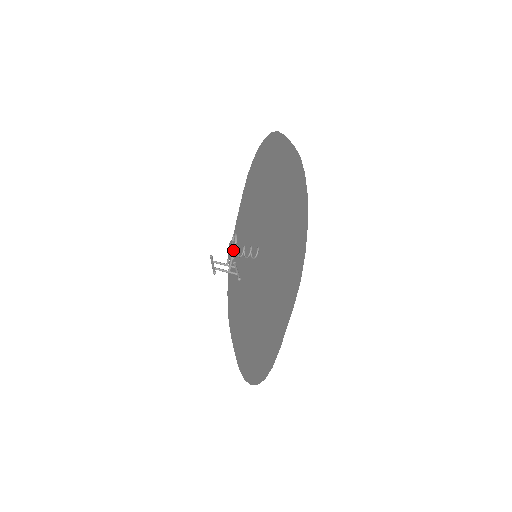
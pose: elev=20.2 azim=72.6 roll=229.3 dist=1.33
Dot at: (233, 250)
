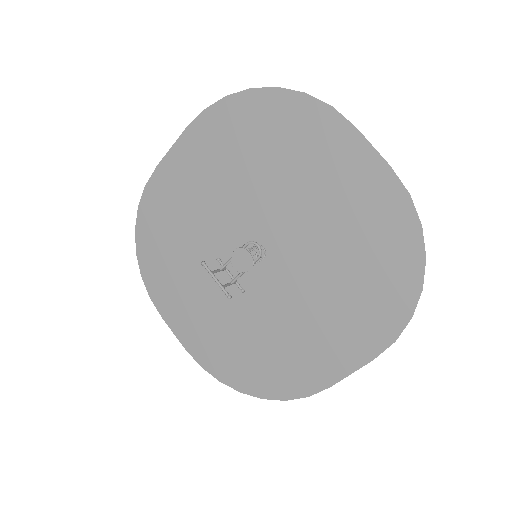
Dot at: (252, 265)
